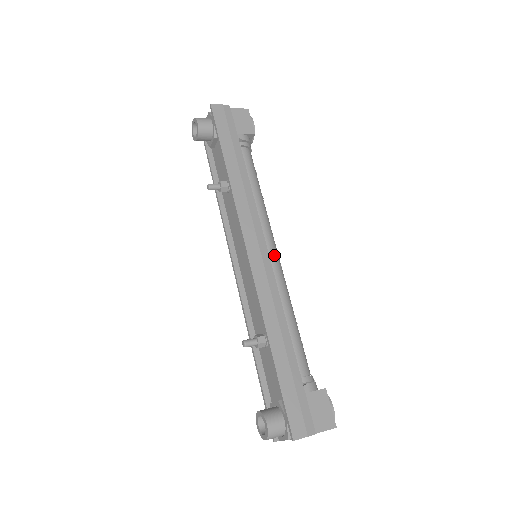
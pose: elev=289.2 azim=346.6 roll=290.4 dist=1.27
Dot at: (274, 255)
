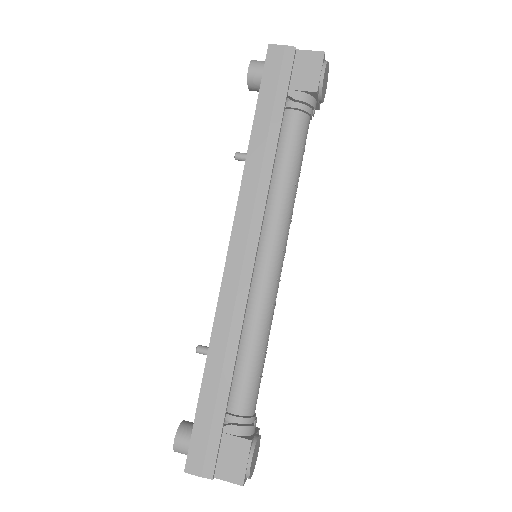
Dot at: (268, 264)
